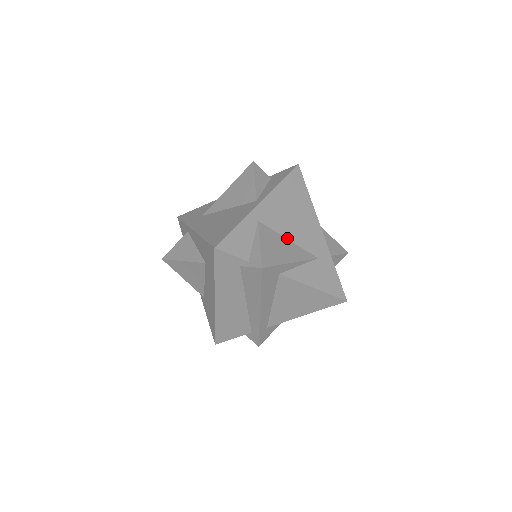
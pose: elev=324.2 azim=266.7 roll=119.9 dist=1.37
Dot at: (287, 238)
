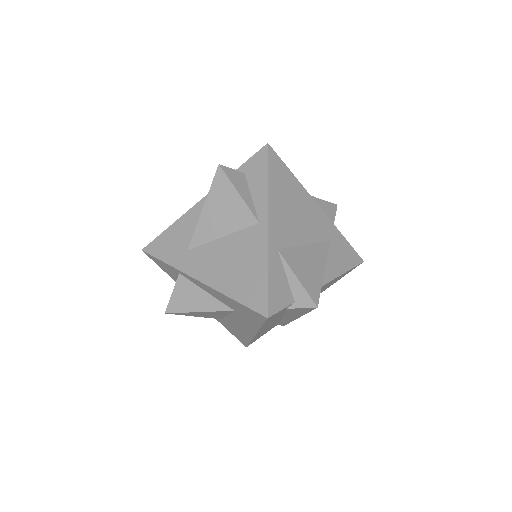
Dot at: (304, 244)
